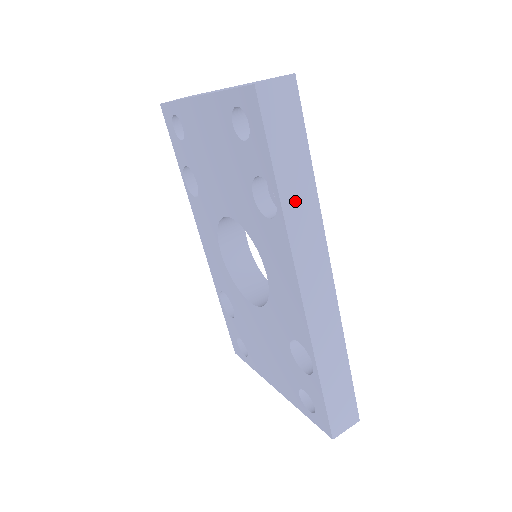
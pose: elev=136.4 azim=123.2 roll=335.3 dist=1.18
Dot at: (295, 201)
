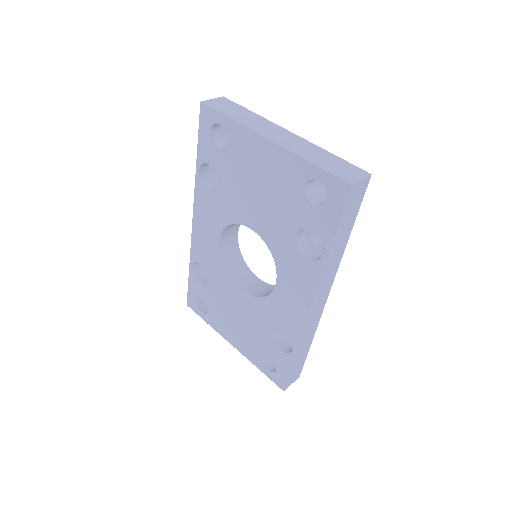
Dot at: (334, 255)
